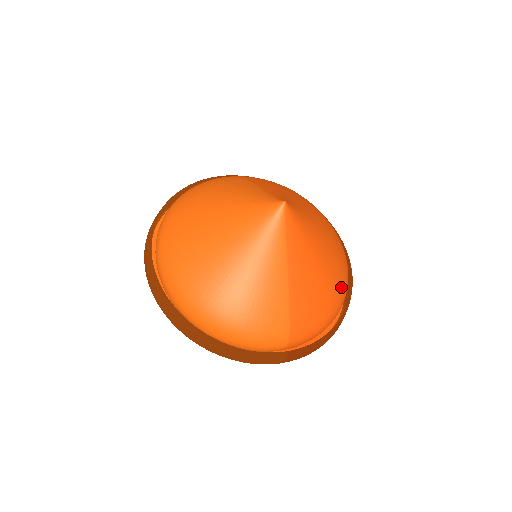
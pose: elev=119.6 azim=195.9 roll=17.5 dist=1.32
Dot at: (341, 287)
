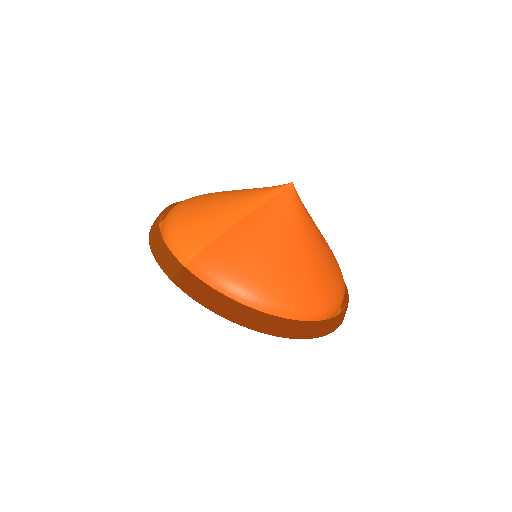
Dot at: (281, 289)
